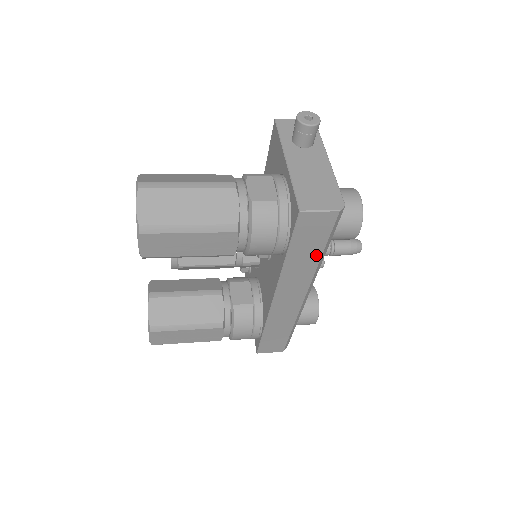
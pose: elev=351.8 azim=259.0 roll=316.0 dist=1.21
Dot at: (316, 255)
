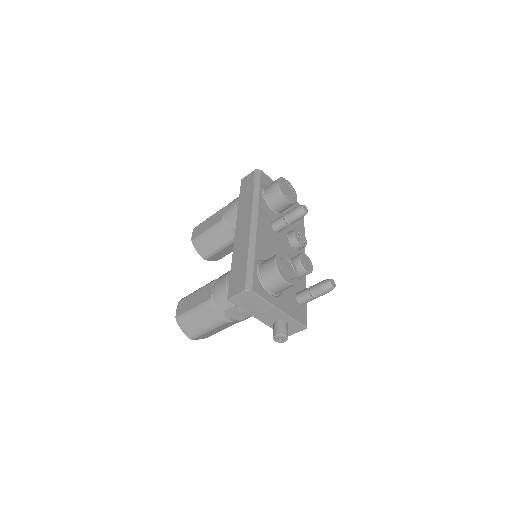
Dot at: (251, 194)
